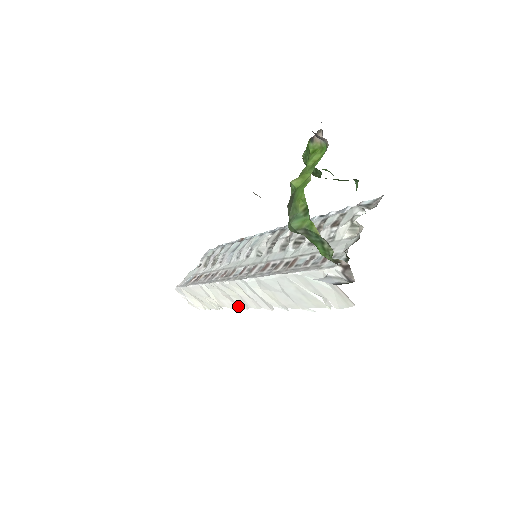
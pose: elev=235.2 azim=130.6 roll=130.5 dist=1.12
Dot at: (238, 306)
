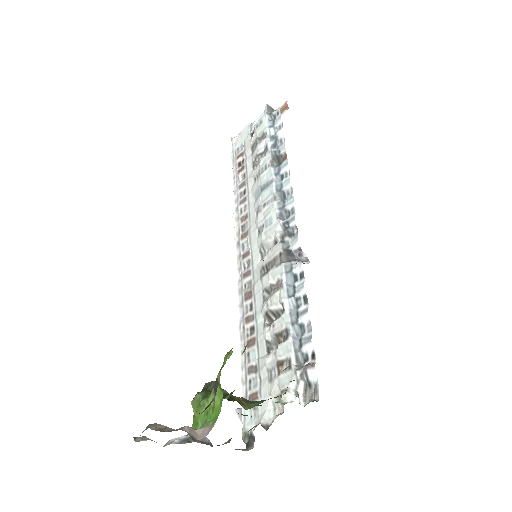
Dot at: occluded
